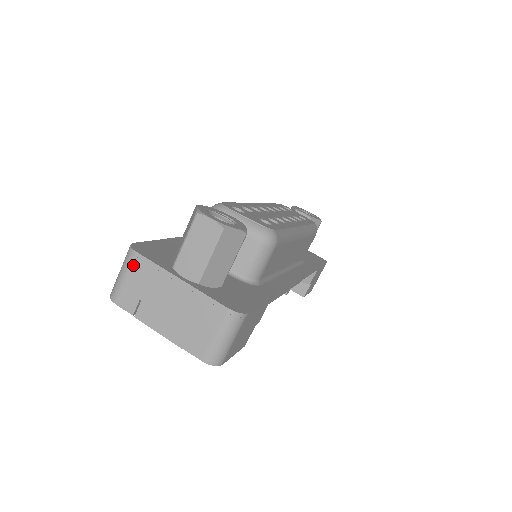
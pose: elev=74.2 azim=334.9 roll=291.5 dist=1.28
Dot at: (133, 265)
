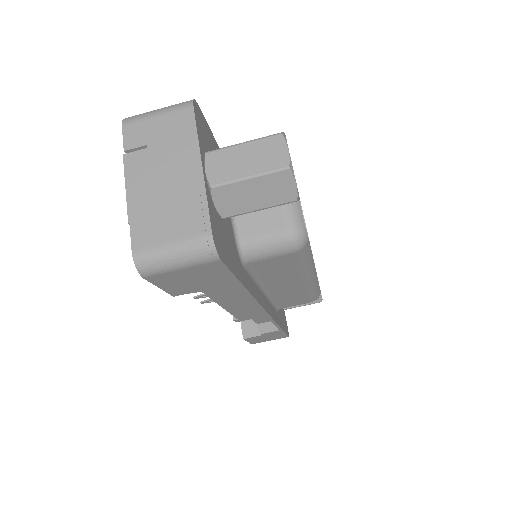
Dot at: (177, 113)
